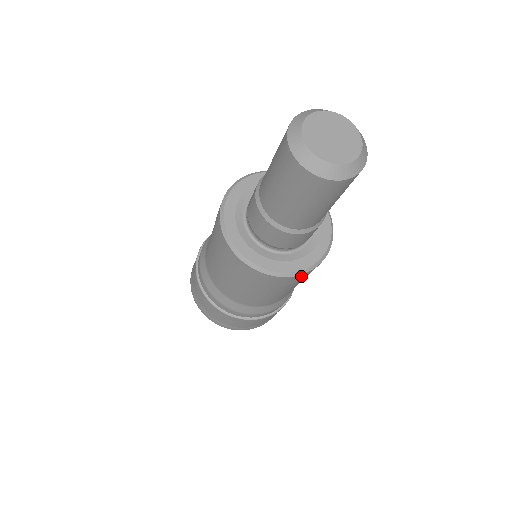
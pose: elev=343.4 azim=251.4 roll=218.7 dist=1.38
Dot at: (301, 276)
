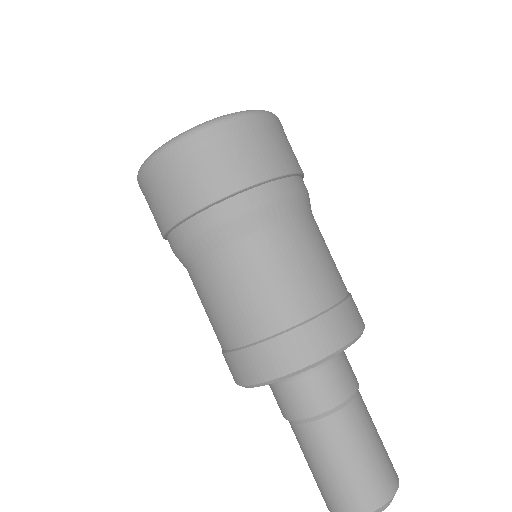
Dot at: occluded
